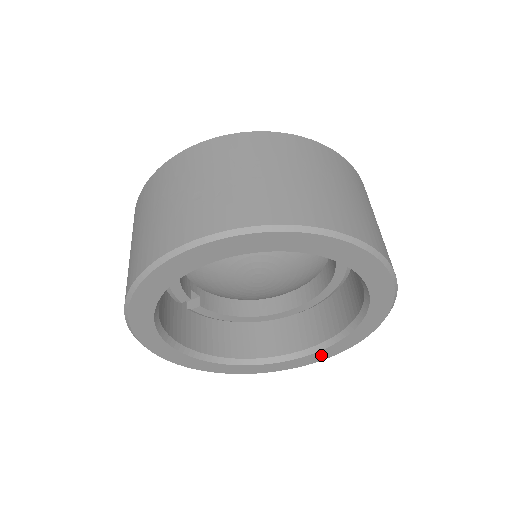
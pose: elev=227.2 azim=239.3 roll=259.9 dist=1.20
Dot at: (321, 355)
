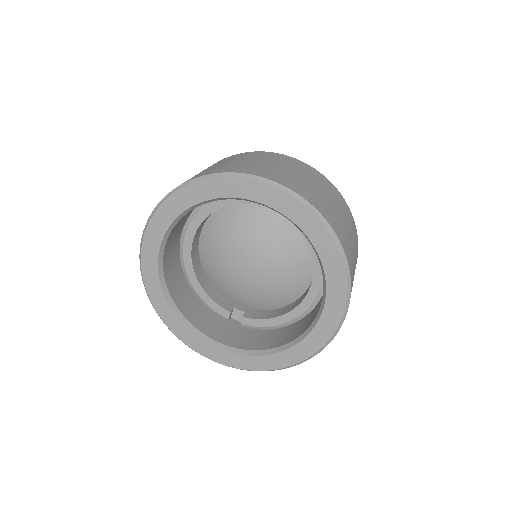
Dot at: (333, 308)
